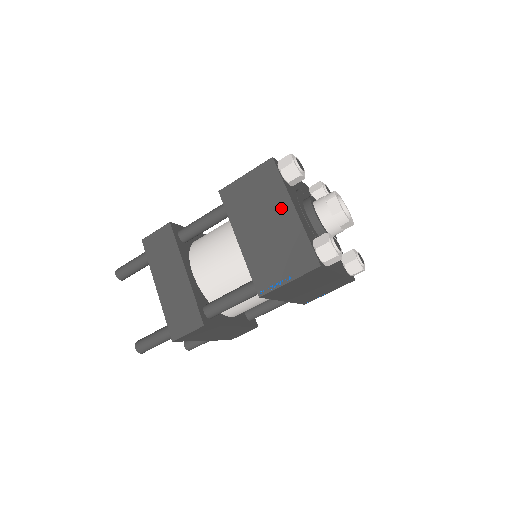
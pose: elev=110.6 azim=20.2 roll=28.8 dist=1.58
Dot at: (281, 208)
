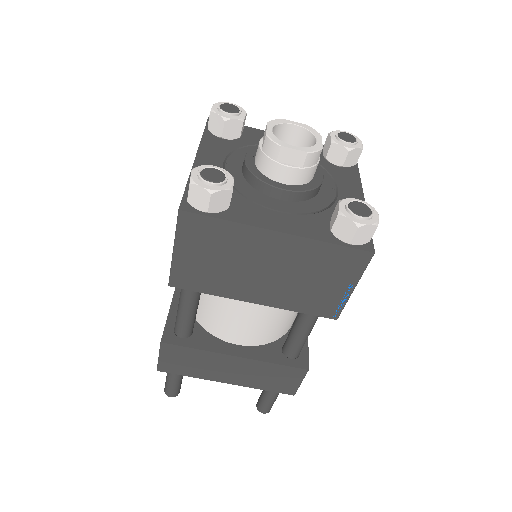
Dot at: (261, 245)
